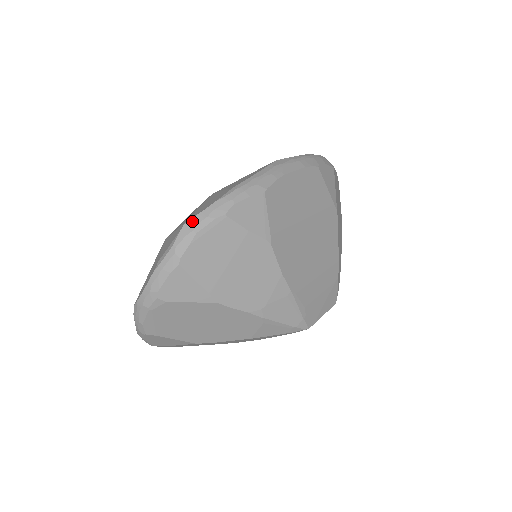
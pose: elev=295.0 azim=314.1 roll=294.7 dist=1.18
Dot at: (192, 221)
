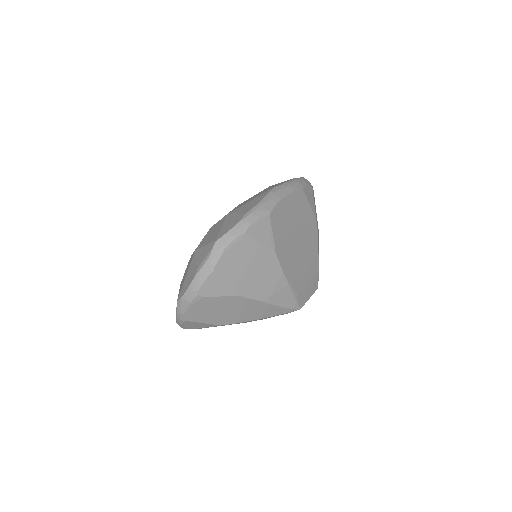
Dot at: (221, 239)
